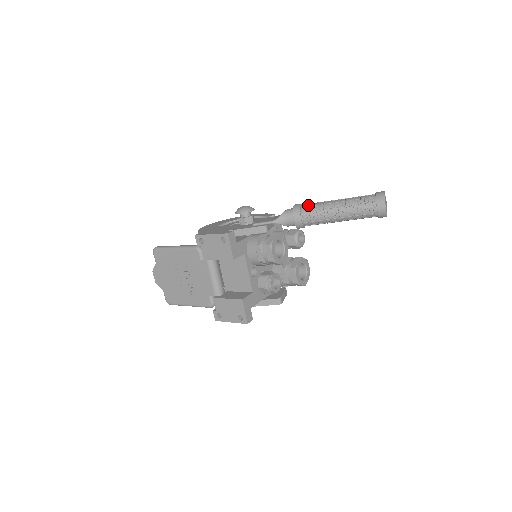
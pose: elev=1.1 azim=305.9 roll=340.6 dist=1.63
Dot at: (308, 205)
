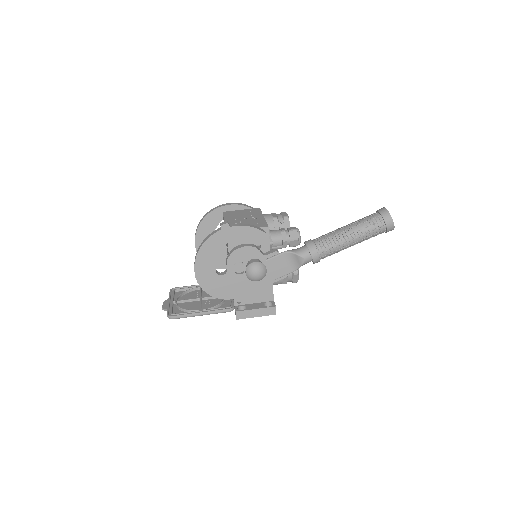
Dot at: (326, 254)
